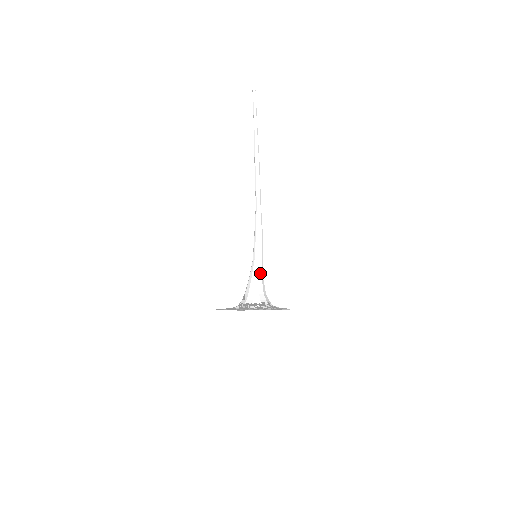
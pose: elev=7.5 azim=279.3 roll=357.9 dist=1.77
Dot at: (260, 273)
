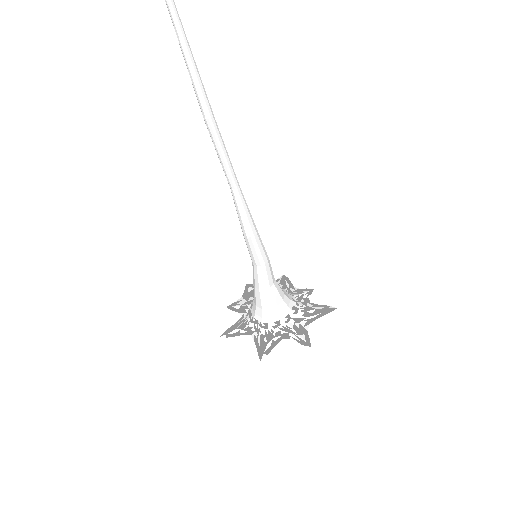
Dot at: (261, 283)
